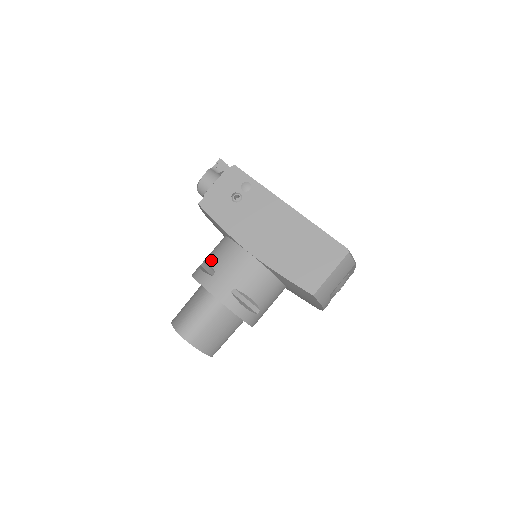
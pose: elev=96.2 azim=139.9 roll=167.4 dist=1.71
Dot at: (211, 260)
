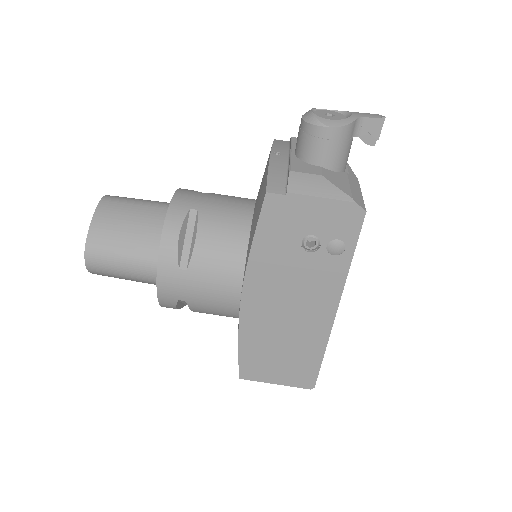
Dot at: (200, 246)
